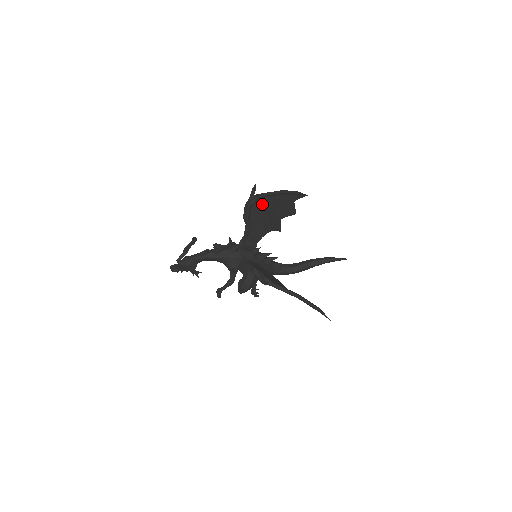
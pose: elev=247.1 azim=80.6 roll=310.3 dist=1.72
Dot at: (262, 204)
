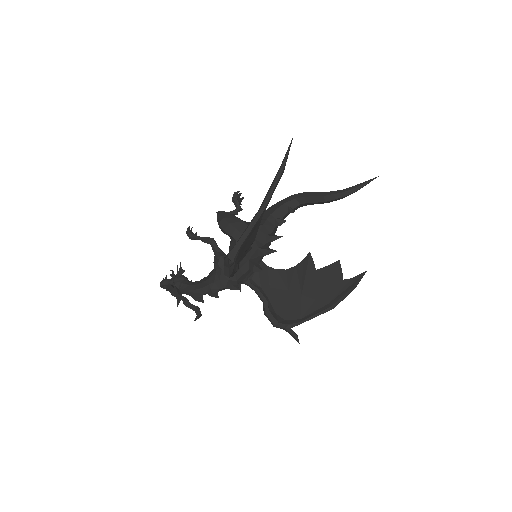
Dot at: occluded
